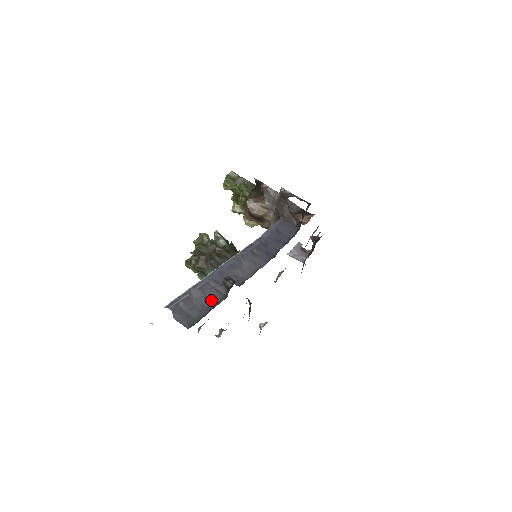
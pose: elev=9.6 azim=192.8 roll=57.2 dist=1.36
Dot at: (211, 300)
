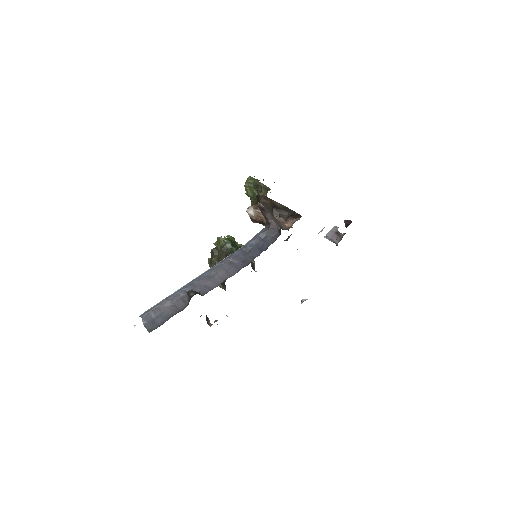
Dot at: (176, 309)
